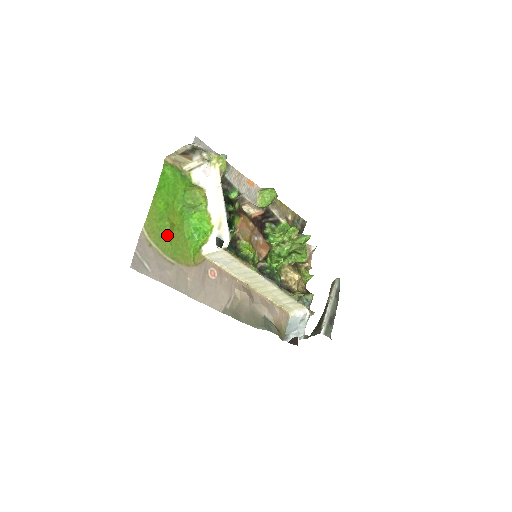
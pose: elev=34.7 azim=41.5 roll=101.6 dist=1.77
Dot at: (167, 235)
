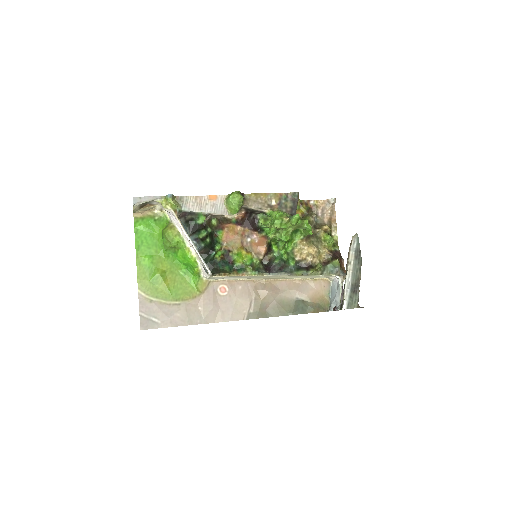
Dot at: (162, 284)
